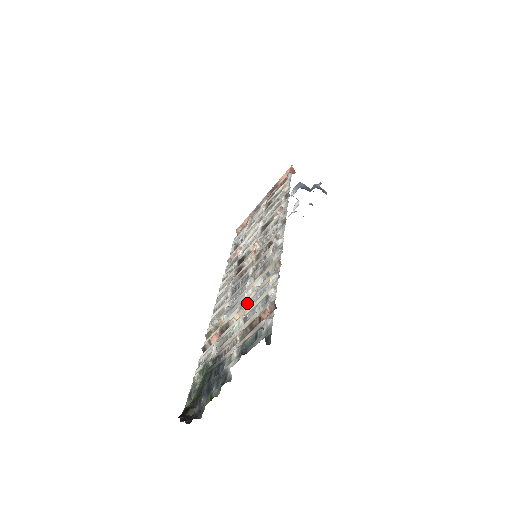
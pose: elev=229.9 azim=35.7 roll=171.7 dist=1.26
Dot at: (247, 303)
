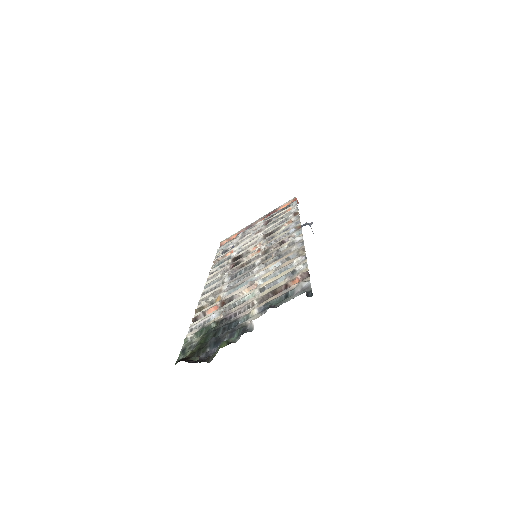
Dot at: (261, 279)
